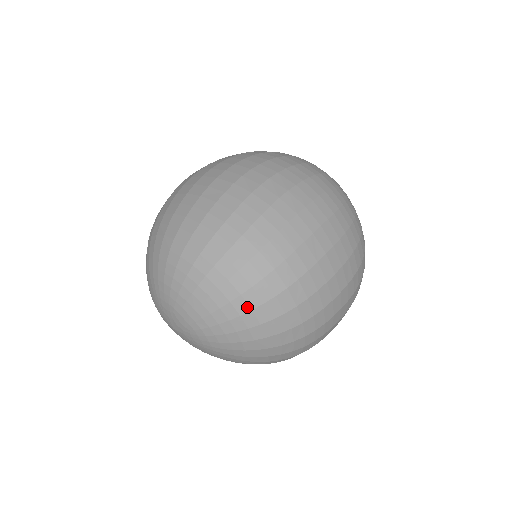
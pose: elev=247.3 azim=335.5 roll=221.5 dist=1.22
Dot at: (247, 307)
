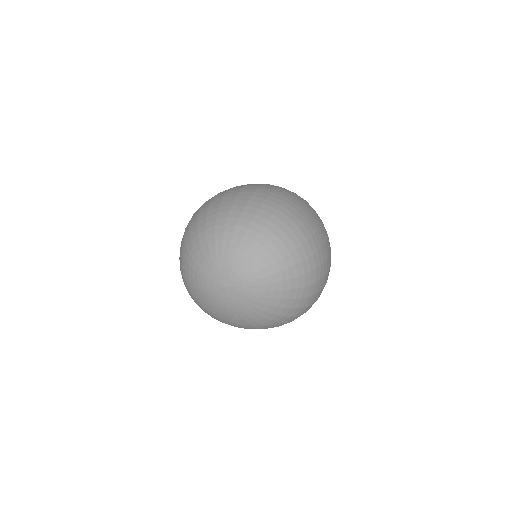
Dot at: (287, 251)
